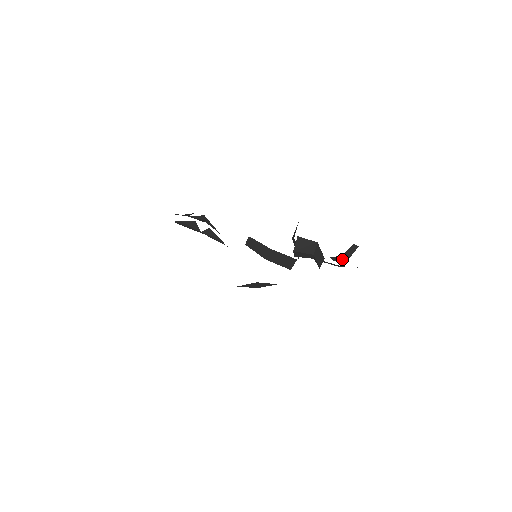
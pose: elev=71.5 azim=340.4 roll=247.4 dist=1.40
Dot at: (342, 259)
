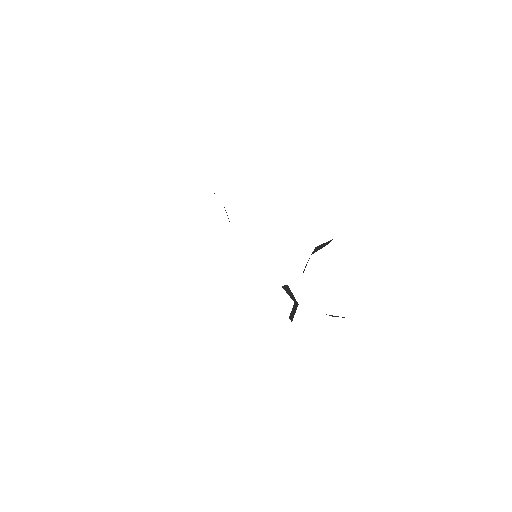
Dot at: occluded
